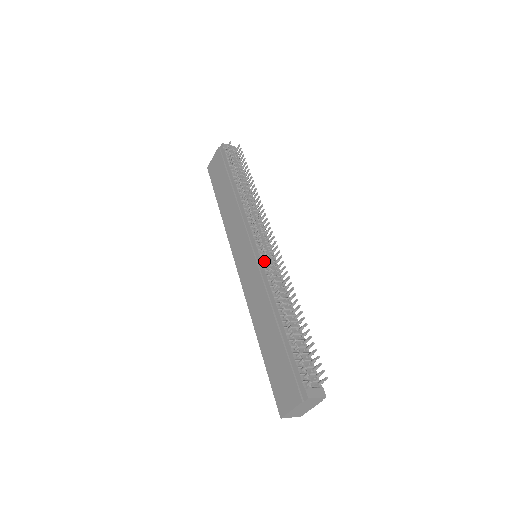
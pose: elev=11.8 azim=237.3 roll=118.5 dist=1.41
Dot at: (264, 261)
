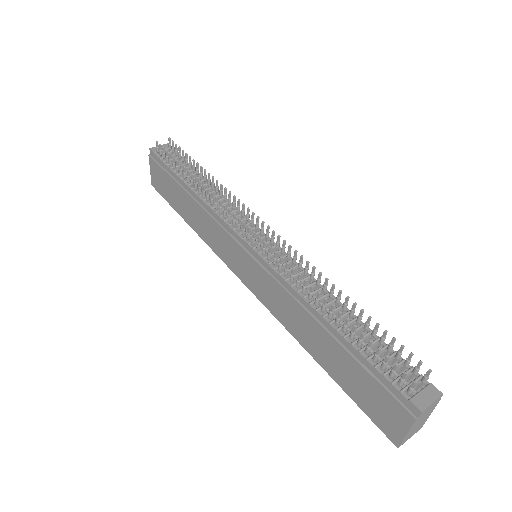
Dot at: (267, 259)
